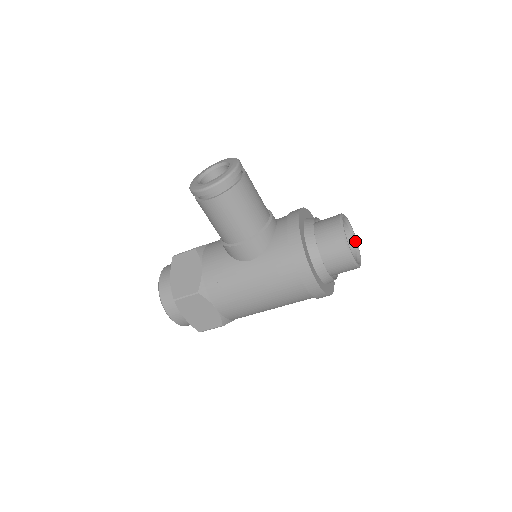
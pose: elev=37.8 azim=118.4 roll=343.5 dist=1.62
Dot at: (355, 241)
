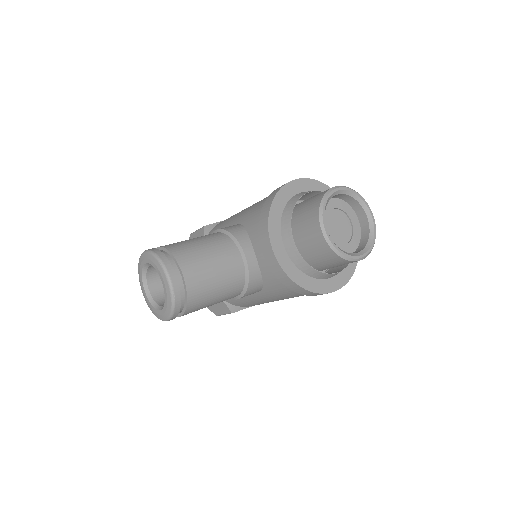
Dot at: (354, 196)
